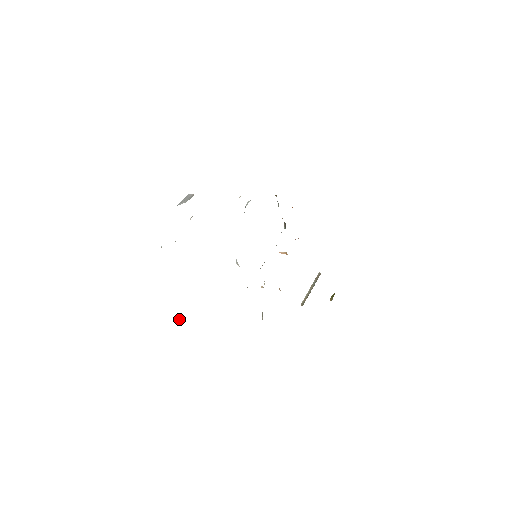
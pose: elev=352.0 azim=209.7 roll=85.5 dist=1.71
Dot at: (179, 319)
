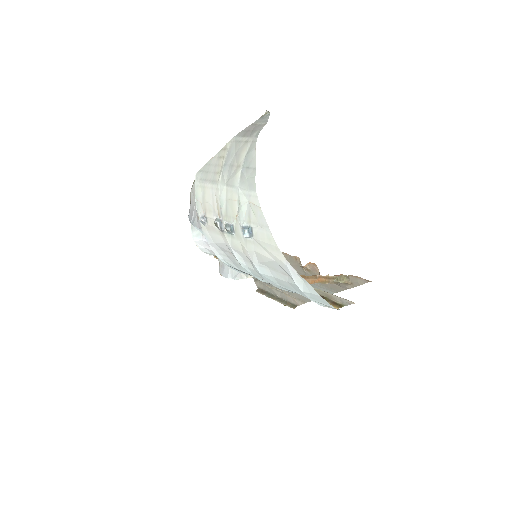
Dot at: occluded
